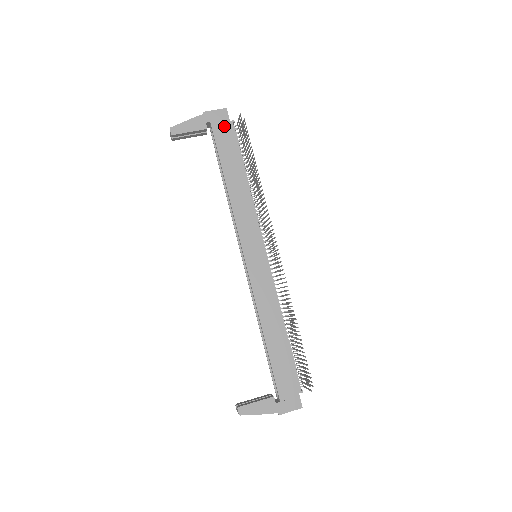
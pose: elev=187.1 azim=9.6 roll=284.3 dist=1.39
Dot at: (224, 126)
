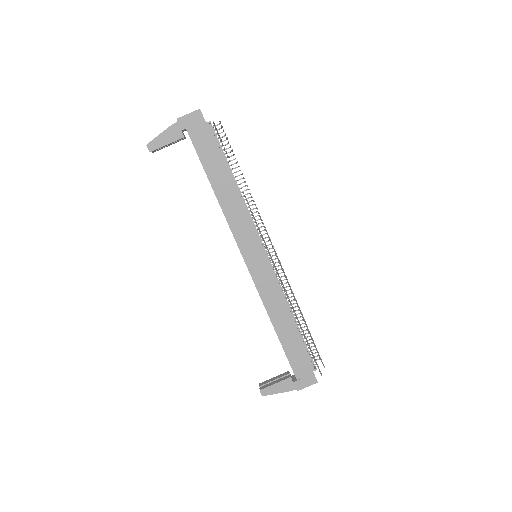
Dot at: (201, 130)
